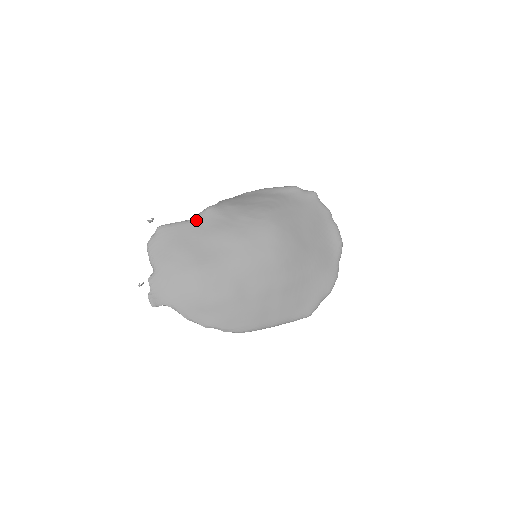
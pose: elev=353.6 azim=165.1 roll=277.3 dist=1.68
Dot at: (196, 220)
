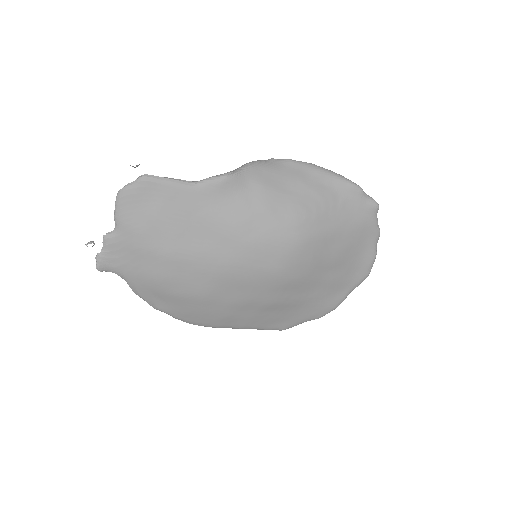
Dot at: (199, 188)
